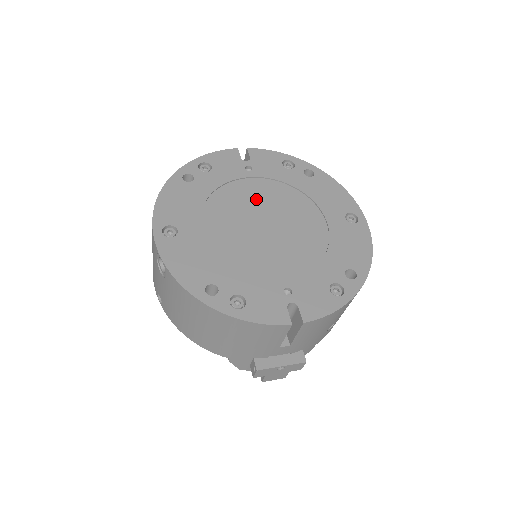
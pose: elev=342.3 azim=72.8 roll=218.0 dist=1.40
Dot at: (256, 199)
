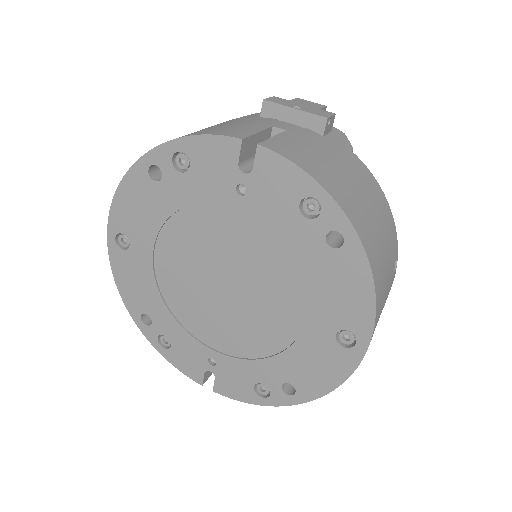
Dot at: (230, 245)
